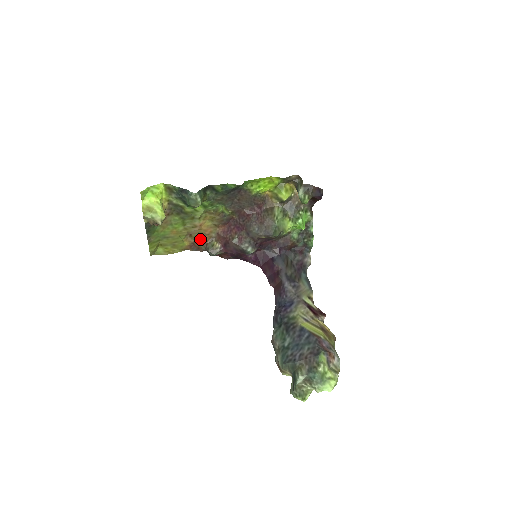
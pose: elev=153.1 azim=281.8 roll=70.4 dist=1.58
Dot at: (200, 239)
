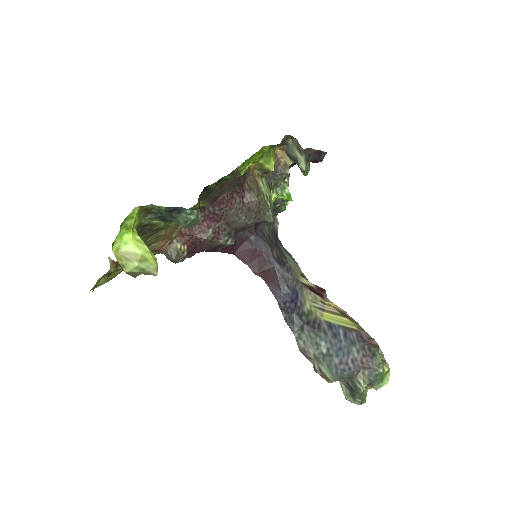
Dot at: (156, 246)
